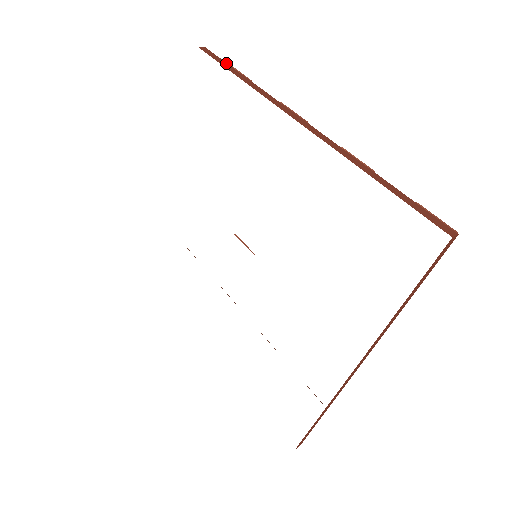
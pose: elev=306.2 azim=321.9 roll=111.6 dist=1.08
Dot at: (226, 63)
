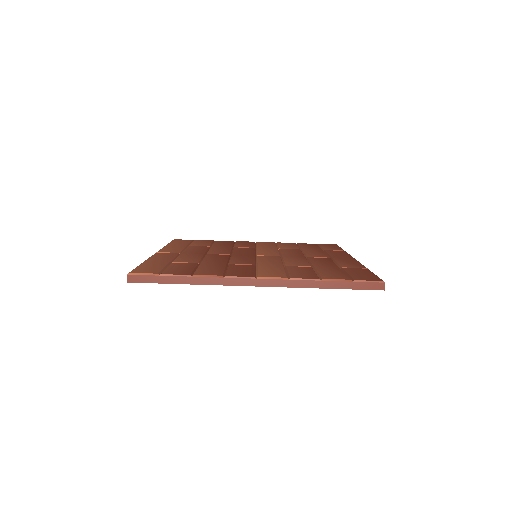
Dot at: (158, 277)
